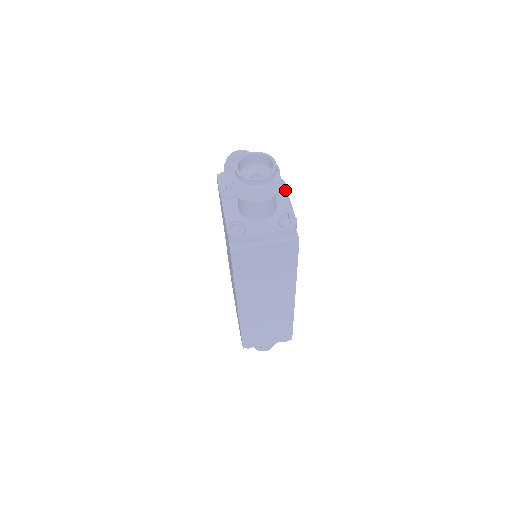
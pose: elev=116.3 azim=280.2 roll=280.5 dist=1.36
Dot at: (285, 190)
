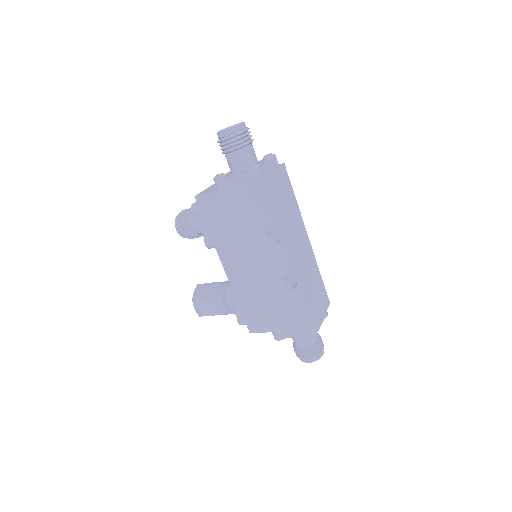
Dot at: occluded
